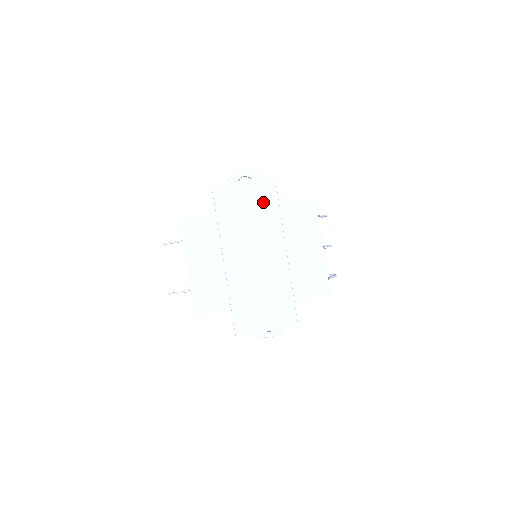
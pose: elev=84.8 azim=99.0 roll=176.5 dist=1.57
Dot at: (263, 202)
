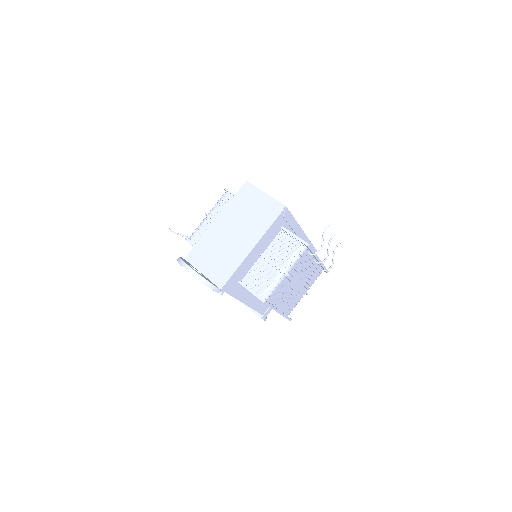
Dot at: occluded
